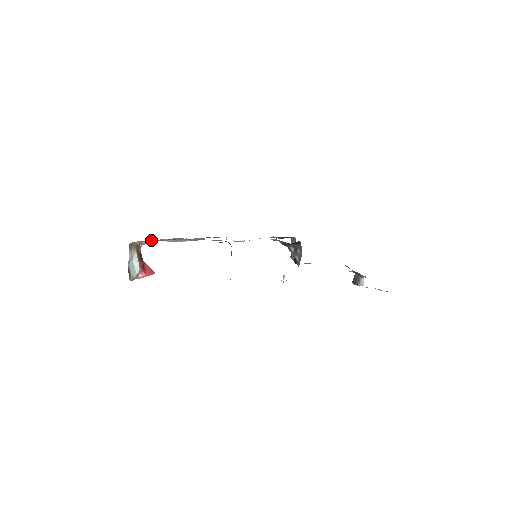
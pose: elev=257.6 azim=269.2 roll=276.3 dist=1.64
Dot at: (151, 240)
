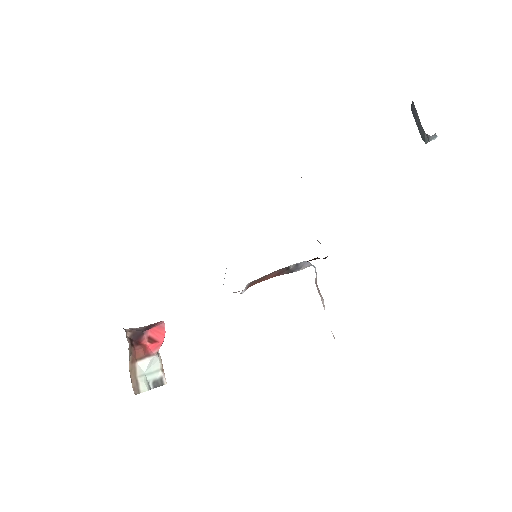
Dot at: occluded
